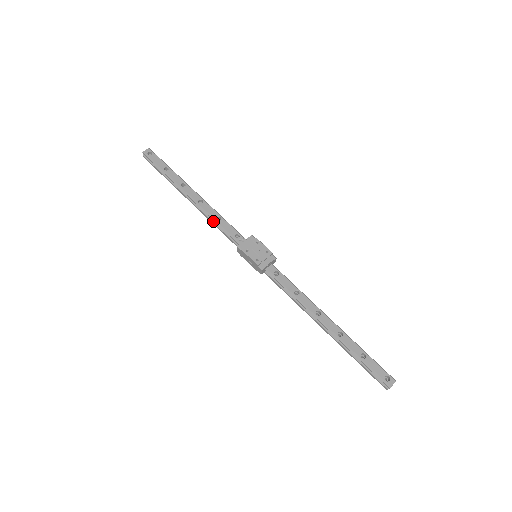
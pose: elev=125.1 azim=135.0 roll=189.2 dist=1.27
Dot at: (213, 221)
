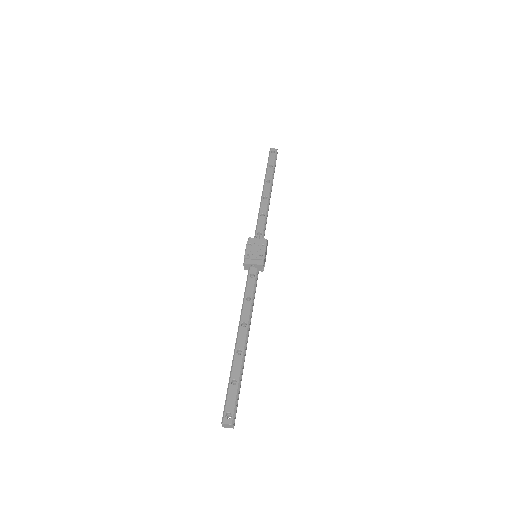
Dot at: occluded
